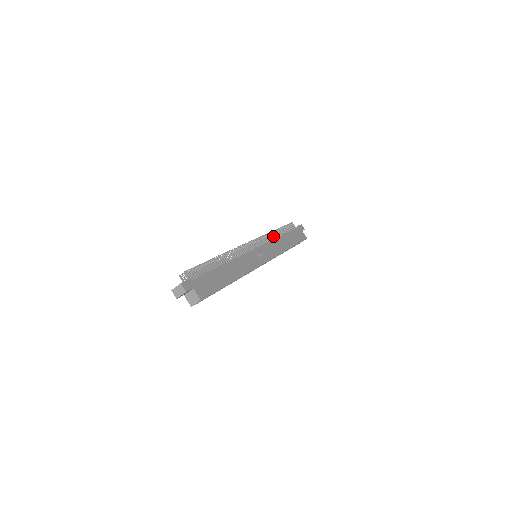
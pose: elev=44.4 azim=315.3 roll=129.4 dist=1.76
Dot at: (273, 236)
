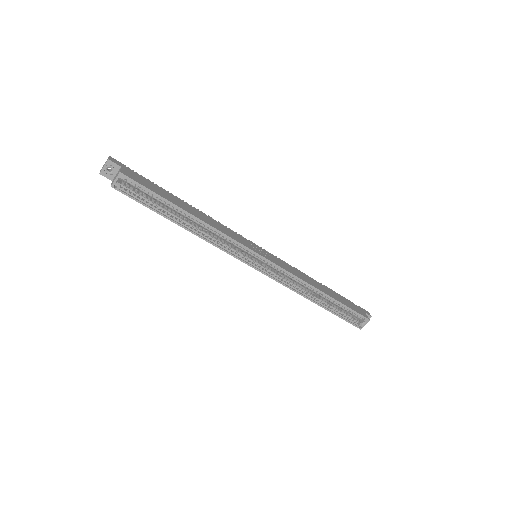
Dot at: occluded
